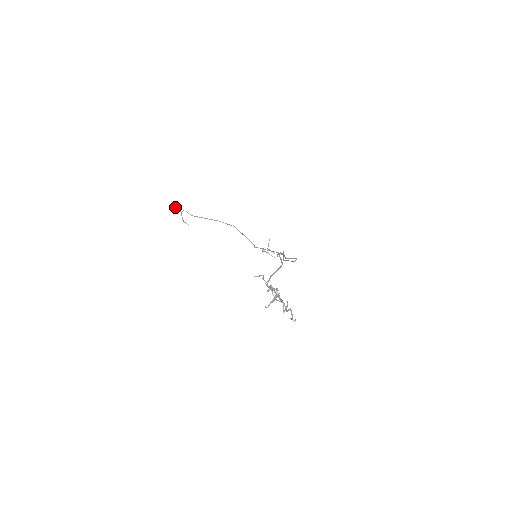
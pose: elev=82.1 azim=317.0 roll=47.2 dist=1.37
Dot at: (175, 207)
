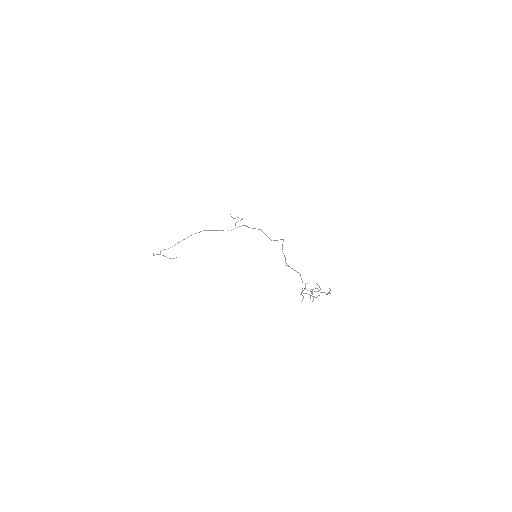
Dot at: occluded
